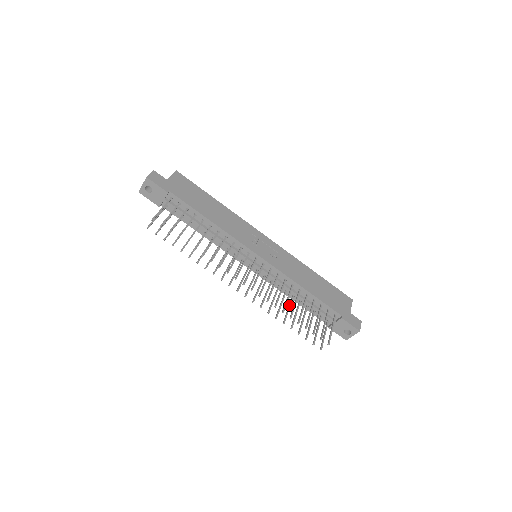
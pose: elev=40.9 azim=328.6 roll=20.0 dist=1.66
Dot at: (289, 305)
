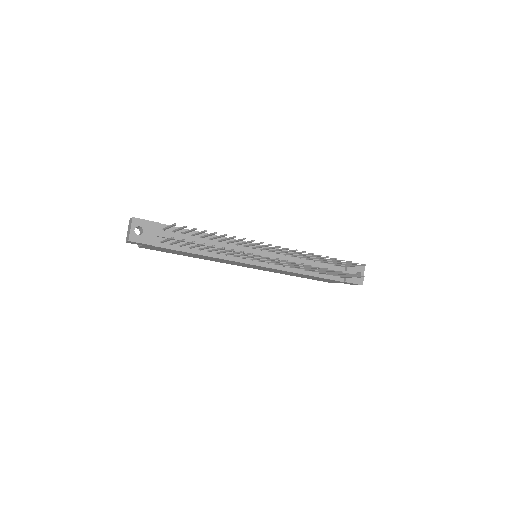
Dot at: (313, 269)
